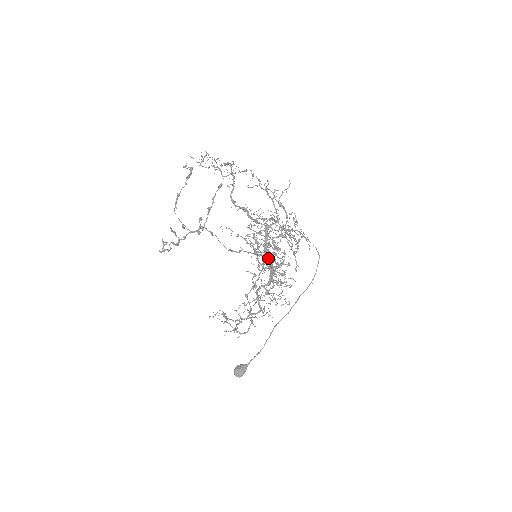
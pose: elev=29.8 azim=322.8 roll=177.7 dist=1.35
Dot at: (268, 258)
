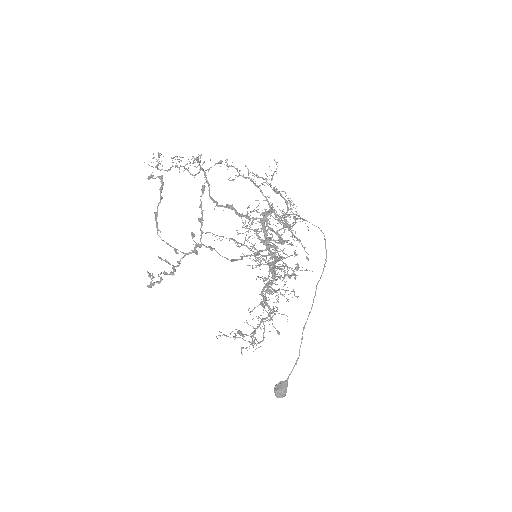
Dot at: (271, 254)
